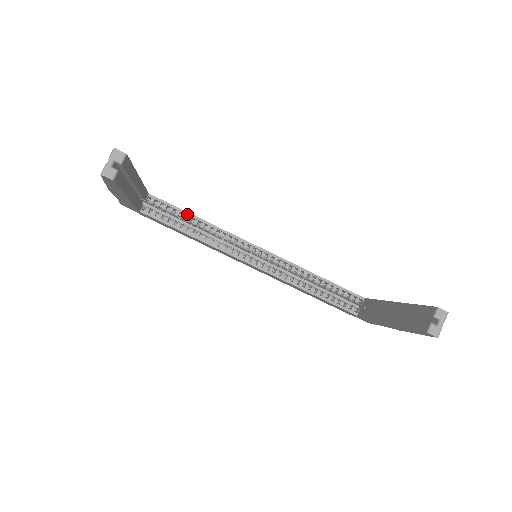
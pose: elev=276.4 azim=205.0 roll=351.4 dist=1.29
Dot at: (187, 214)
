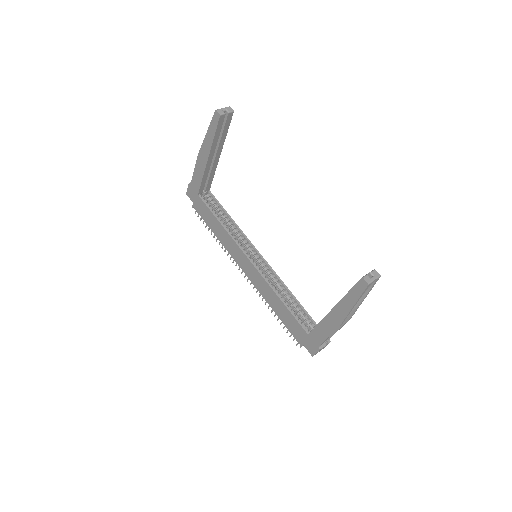
Dot at: (226, 212)
